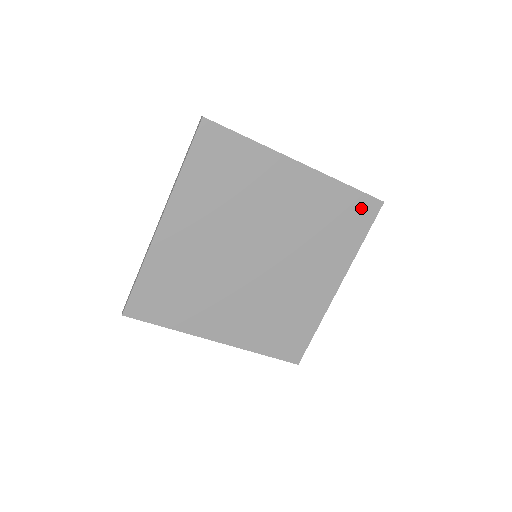
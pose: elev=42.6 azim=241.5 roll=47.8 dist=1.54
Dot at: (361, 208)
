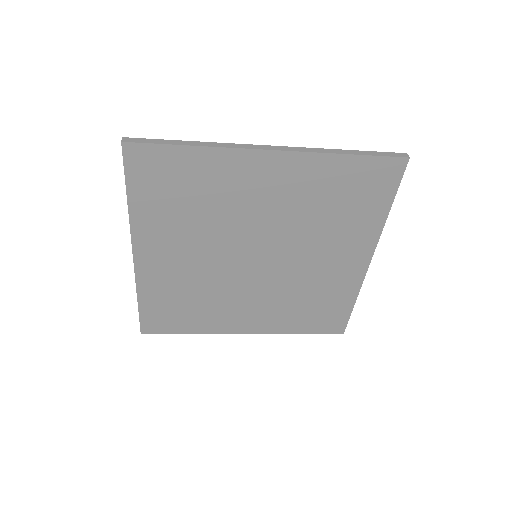
Dot at: (376, 174)
